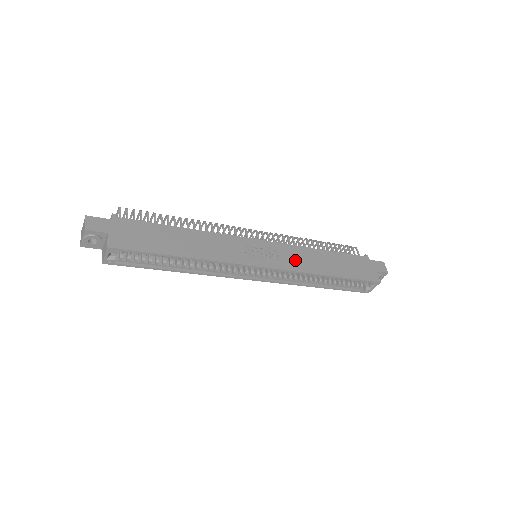
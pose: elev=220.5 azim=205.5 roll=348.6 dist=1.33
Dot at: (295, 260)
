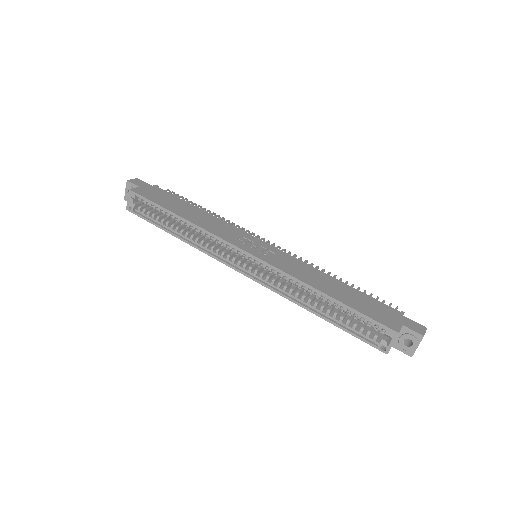
Dot at: (290, 266)
